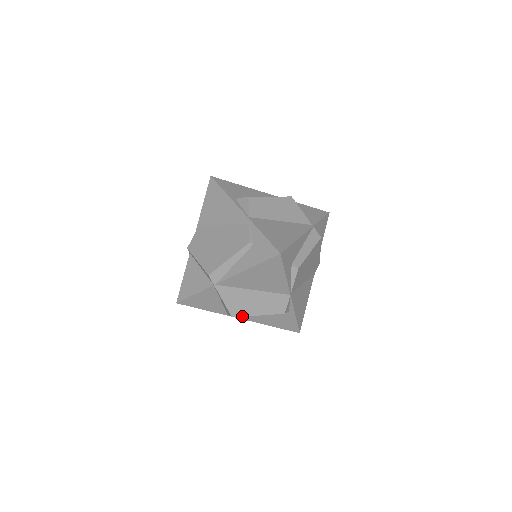
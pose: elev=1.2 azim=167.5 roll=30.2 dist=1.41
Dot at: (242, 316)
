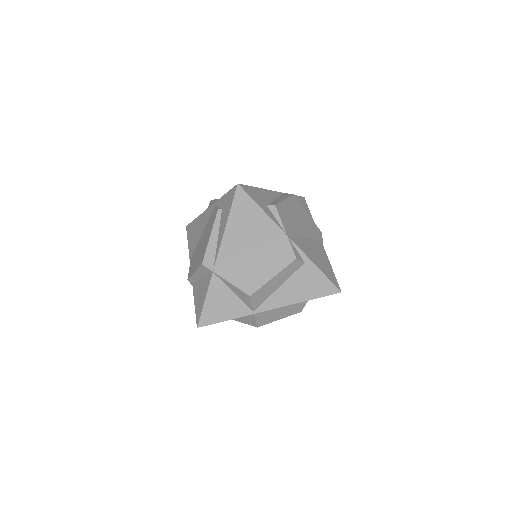
Dot at: (258, 288)
